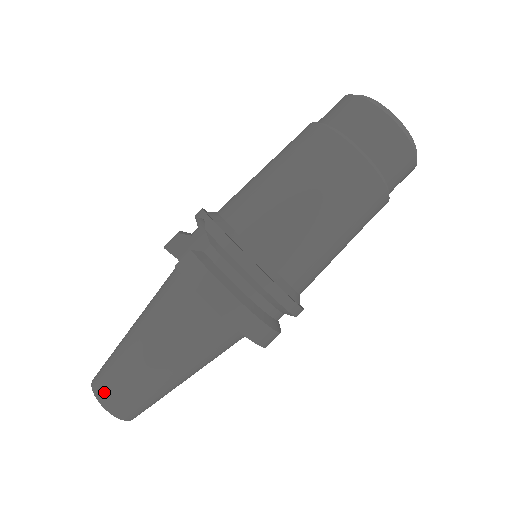
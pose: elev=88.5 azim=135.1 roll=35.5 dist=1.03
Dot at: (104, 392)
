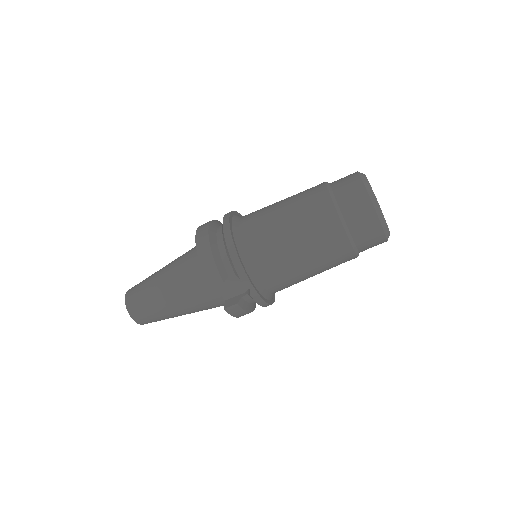
Dot at: (145, 323)
